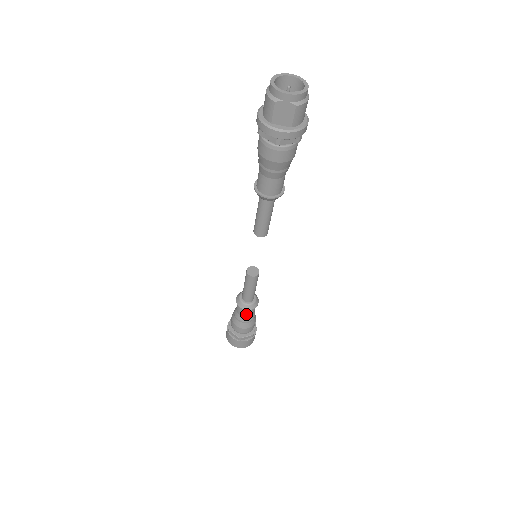
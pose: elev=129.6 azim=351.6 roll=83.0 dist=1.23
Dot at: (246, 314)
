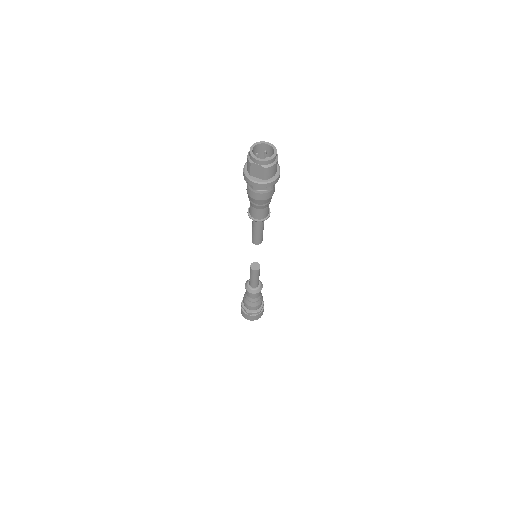
Dot at: (252, 296)
